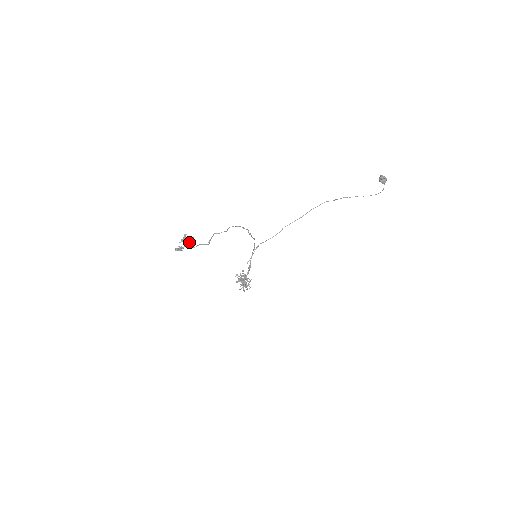
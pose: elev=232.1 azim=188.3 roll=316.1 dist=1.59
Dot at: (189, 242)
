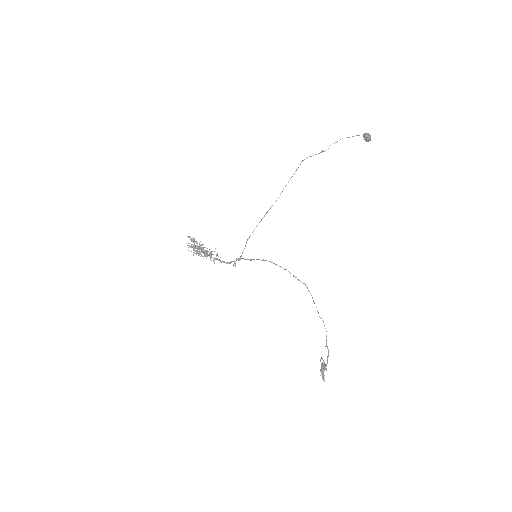
Dot at: (323, 365)
